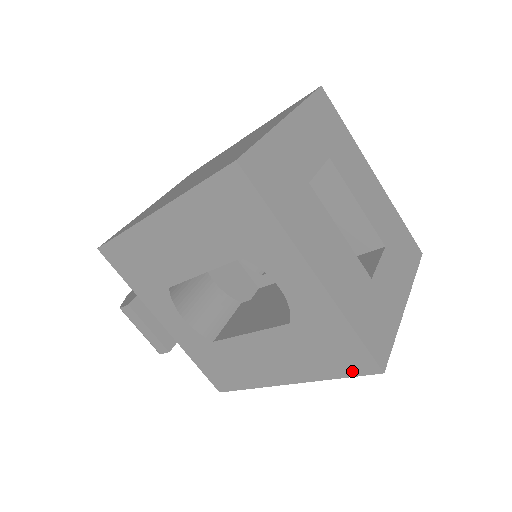
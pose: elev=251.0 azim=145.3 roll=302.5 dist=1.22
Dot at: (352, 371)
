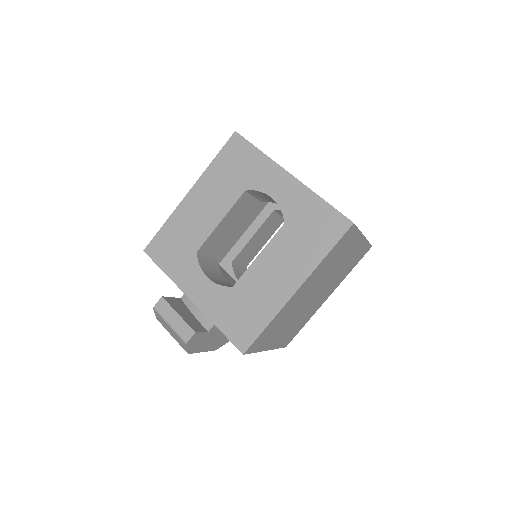
Dot at: (335, 237)
